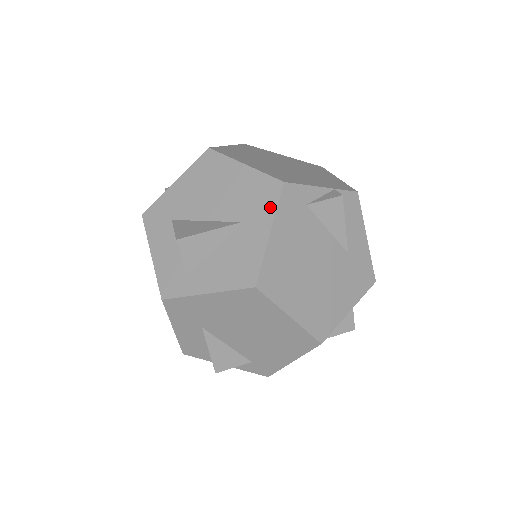
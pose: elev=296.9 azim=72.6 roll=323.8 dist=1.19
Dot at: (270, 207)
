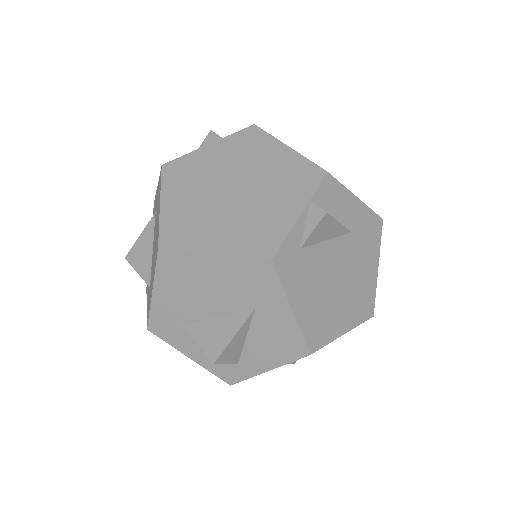
Dot at: (274, 288)
